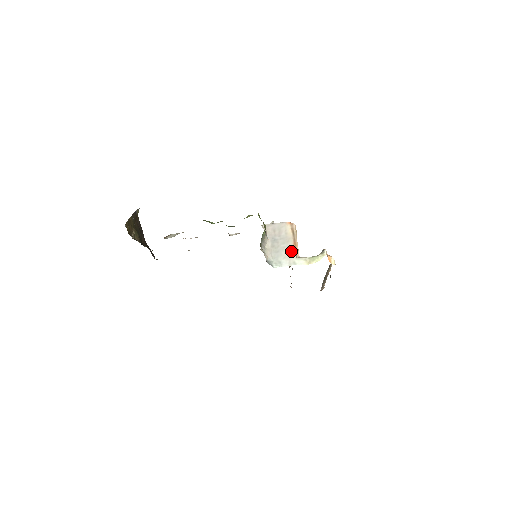
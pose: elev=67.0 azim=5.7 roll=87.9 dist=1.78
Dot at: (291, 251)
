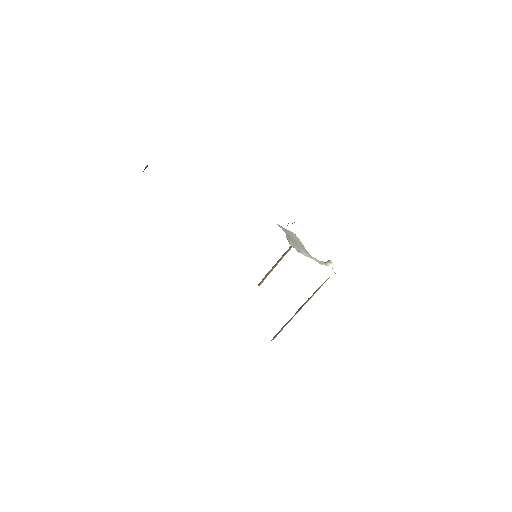
Dot at: (305, 250)
